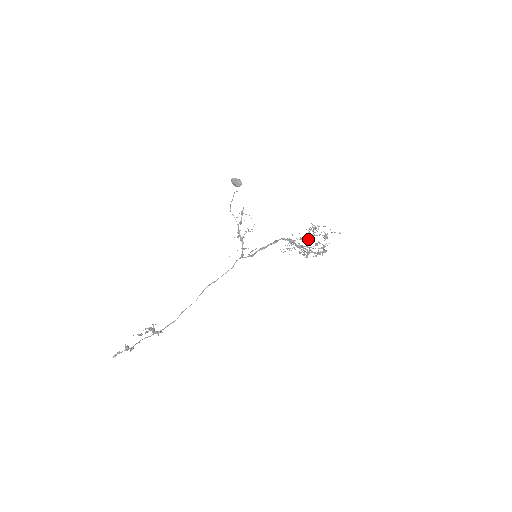
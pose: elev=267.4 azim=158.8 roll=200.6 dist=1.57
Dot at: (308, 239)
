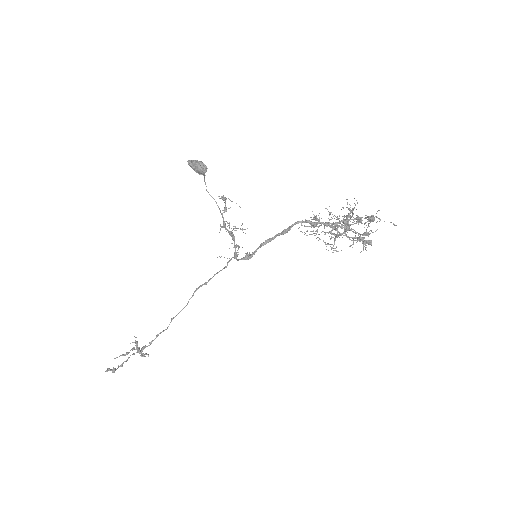
Dot at: occluded
